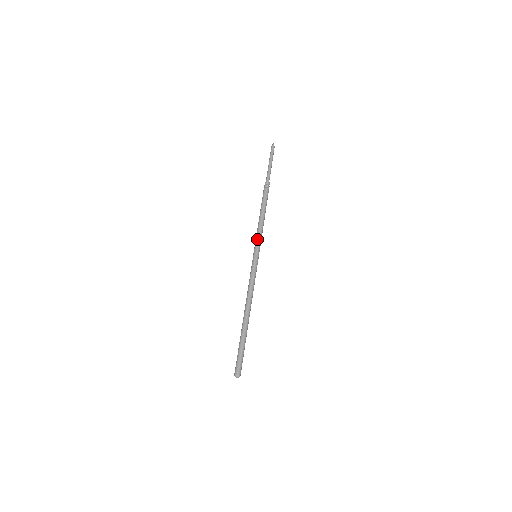
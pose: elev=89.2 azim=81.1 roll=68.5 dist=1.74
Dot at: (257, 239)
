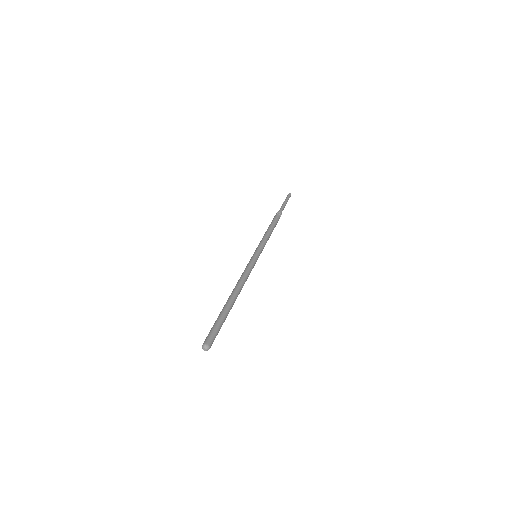
Dot at: (261, 243)
